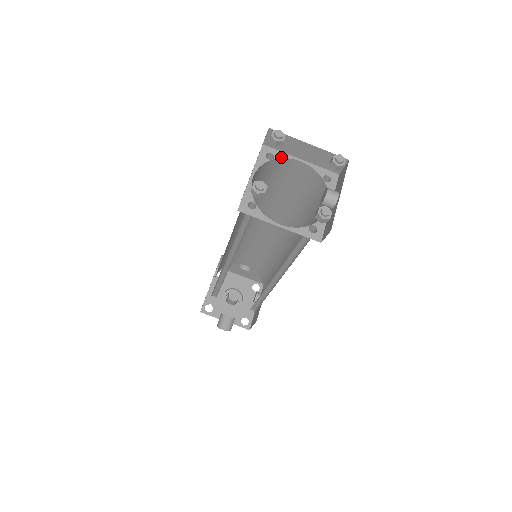
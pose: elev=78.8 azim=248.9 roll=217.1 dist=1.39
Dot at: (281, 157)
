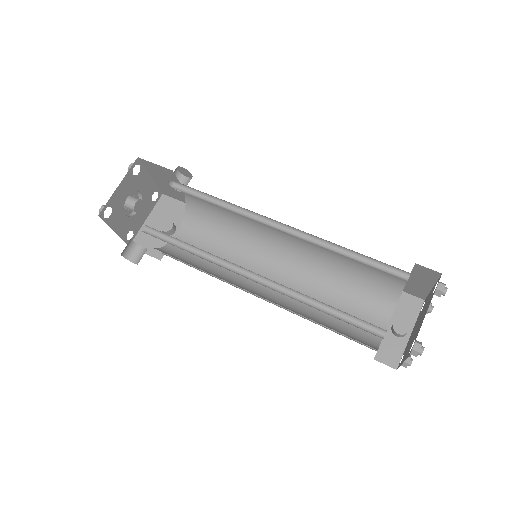
Dot at: occluded
